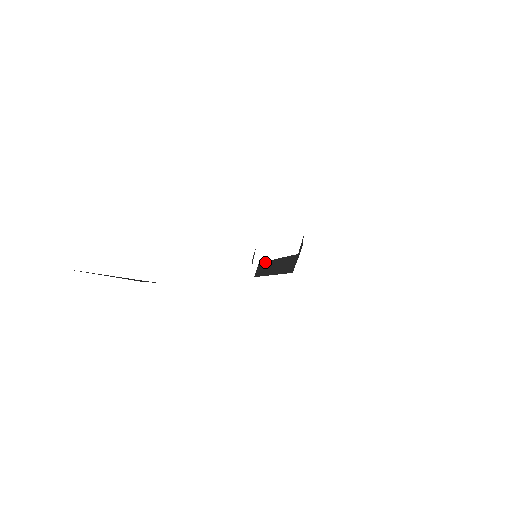
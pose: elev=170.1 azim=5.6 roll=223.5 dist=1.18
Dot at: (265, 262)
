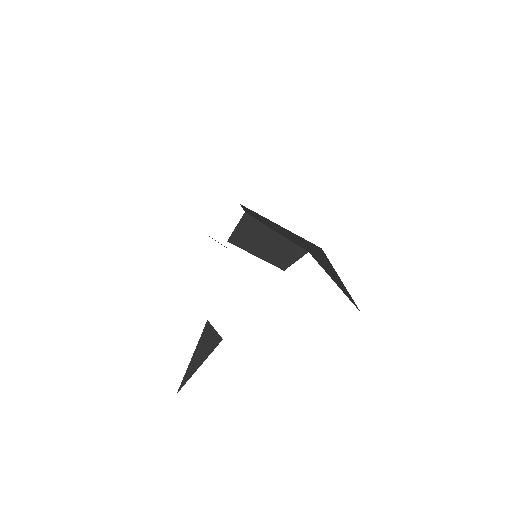
Dot at: (235, 240)
